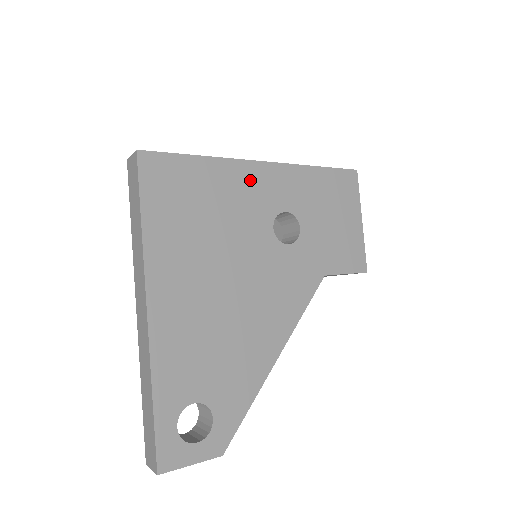
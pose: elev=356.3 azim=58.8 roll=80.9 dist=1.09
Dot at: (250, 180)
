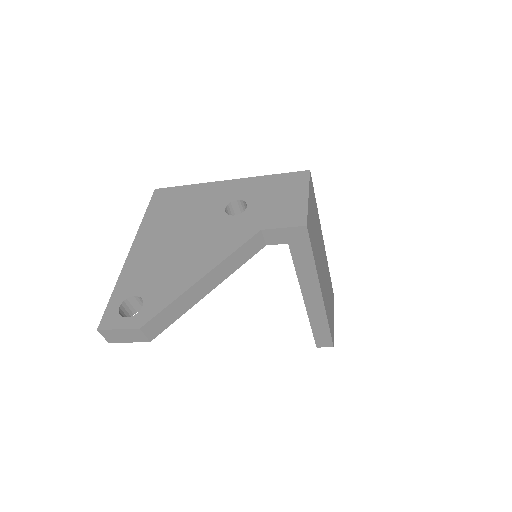
Dot at: (216, 189)
